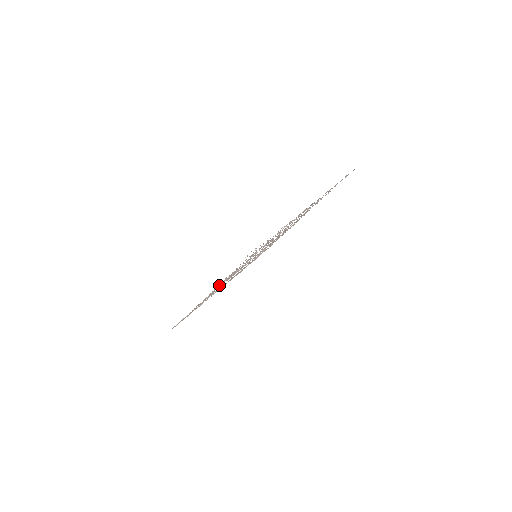
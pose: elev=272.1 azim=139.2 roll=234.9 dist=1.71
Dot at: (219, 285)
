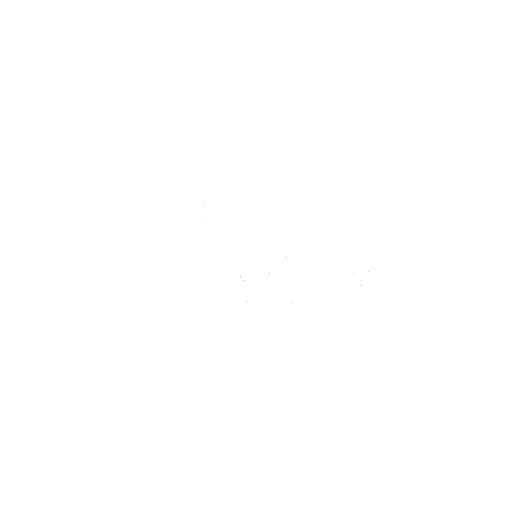
Dot at: occluded
